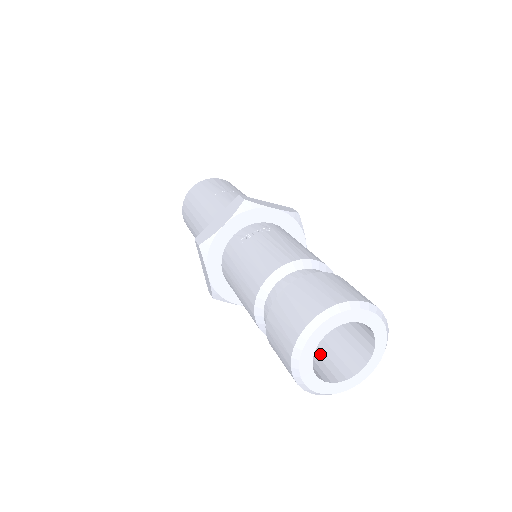
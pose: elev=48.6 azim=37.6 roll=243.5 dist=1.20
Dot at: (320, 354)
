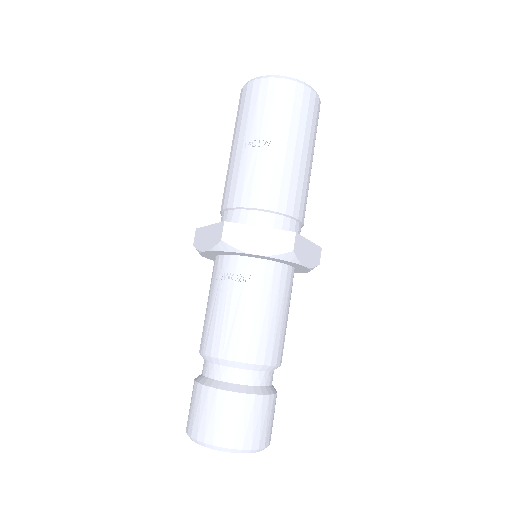
Dot at: occluded
